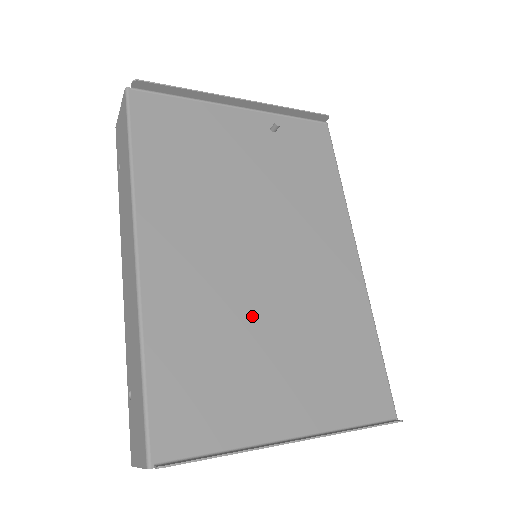
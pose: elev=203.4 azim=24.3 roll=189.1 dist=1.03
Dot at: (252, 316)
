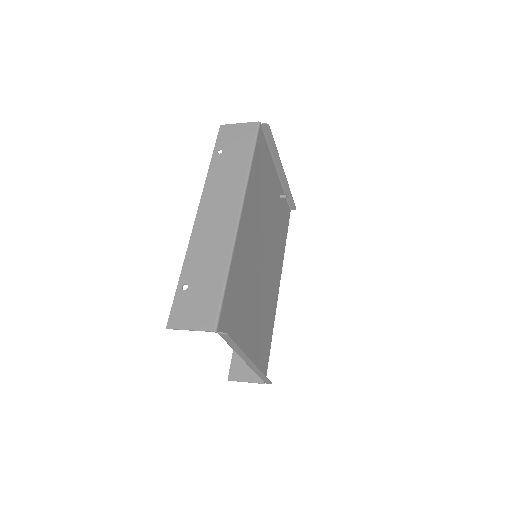
Dot at: (253, 286)
